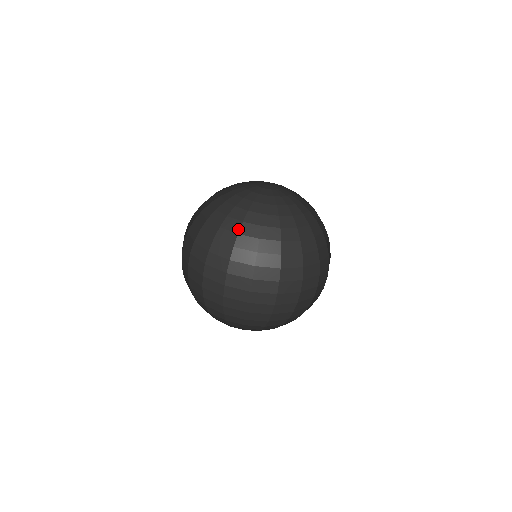
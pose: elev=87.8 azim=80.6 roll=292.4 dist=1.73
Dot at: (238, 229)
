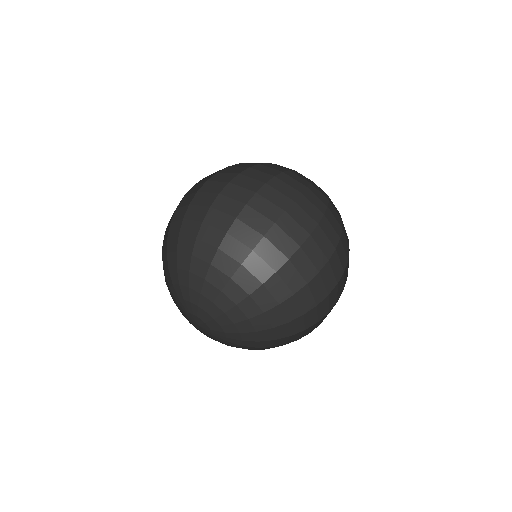
Dot at: (290, 169)
